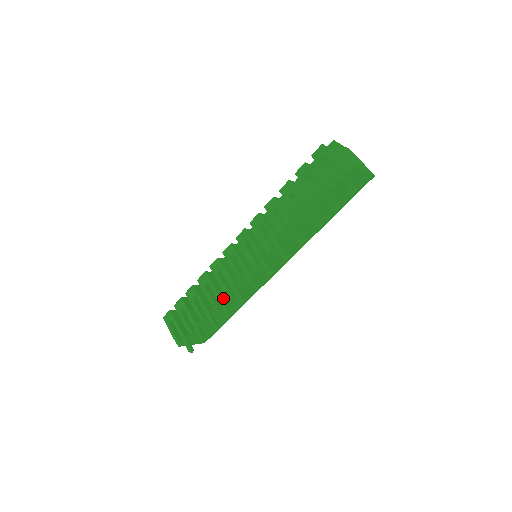
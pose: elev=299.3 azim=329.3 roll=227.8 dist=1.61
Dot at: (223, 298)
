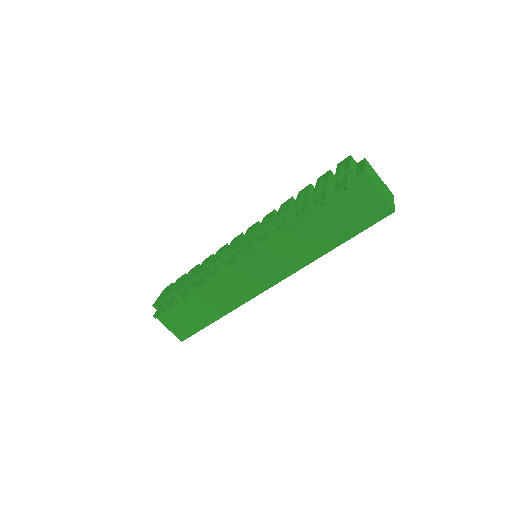
Dot at: (205, 275)
